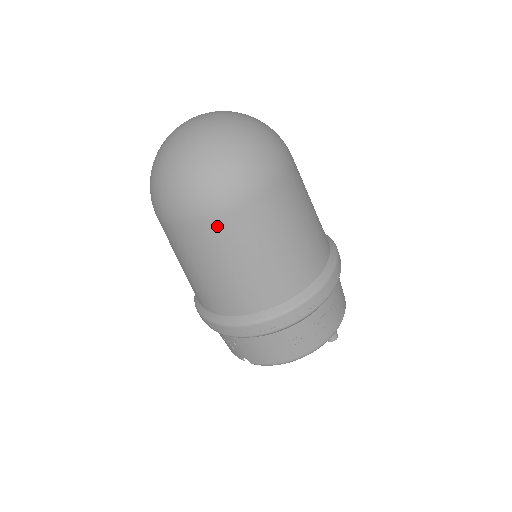
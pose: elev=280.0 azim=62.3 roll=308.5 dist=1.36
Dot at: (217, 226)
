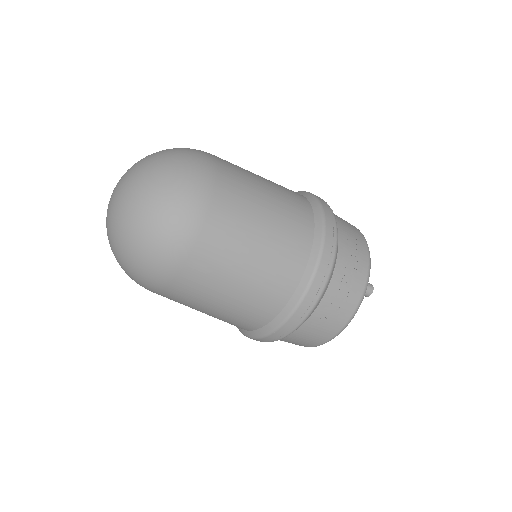
Dot at: (181, 281)
